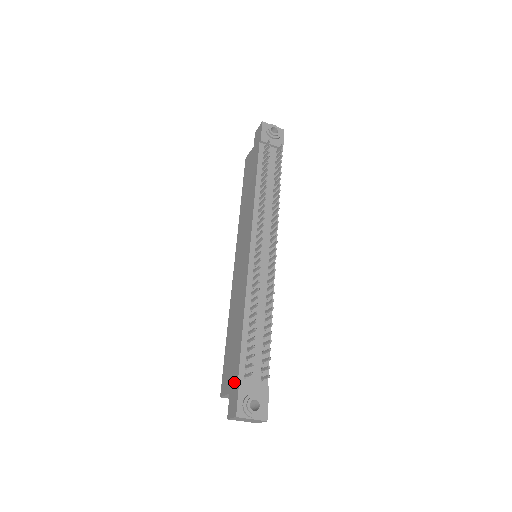
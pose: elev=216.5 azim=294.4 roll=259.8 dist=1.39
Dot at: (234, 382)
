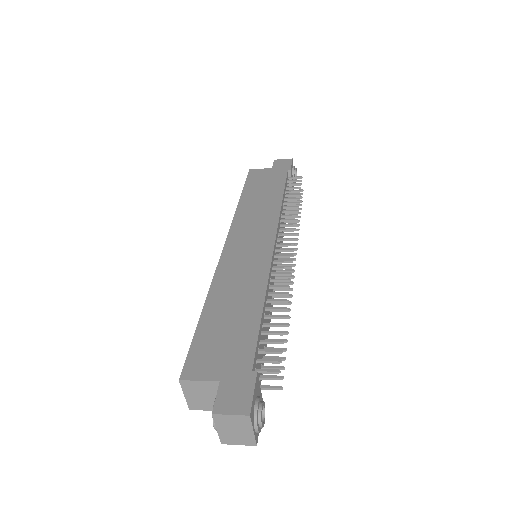
Dot at: (239, 369)
